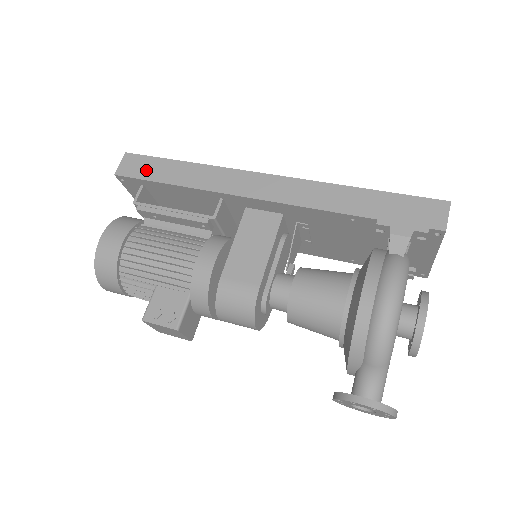
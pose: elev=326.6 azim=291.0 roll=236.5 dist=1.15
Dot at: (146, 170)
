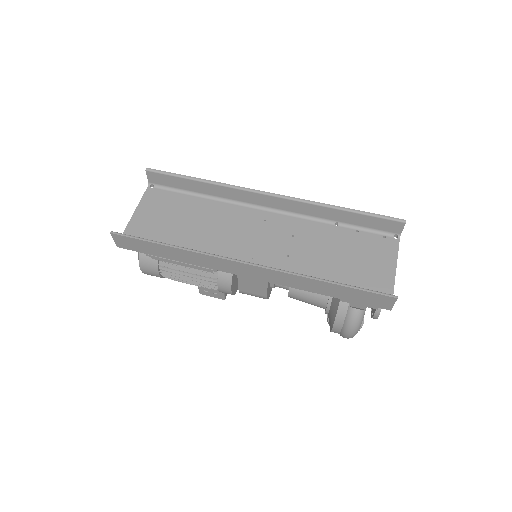
Dot at: (141, 248)
